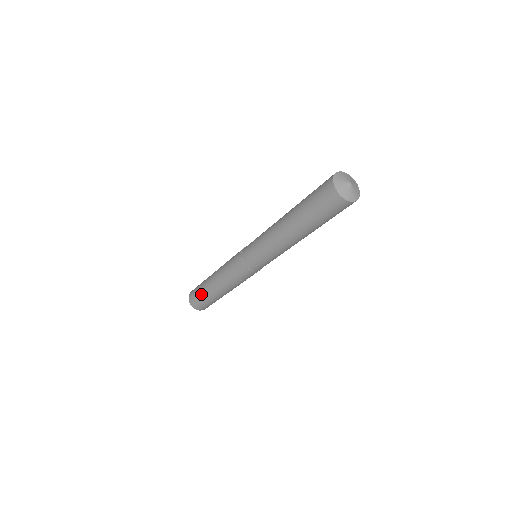
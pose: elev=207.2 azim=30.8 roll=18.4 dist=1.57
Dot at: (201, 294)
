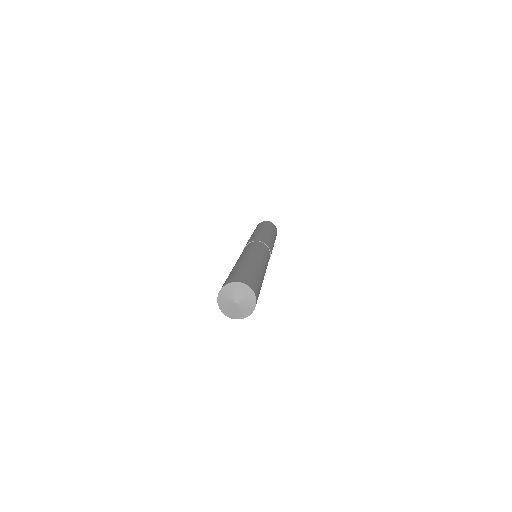
Dot at: occluded
